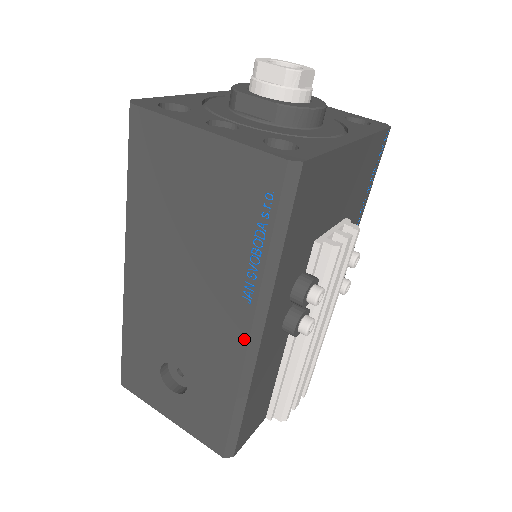
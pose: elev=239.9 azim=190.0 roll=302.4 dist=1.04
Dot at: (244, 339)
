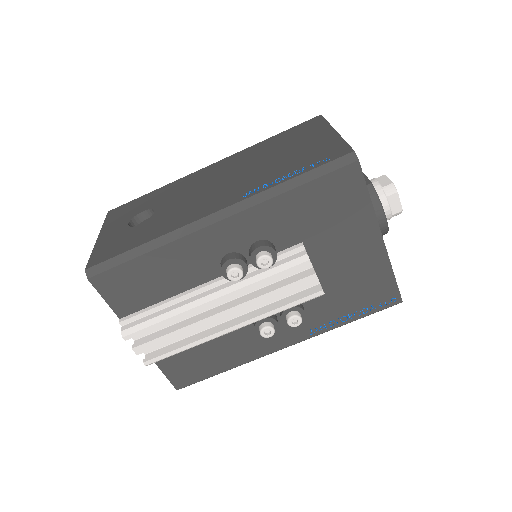
Dot at: (213, 211)
